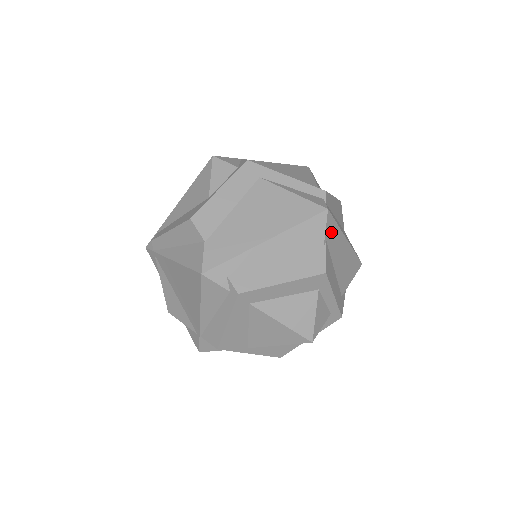
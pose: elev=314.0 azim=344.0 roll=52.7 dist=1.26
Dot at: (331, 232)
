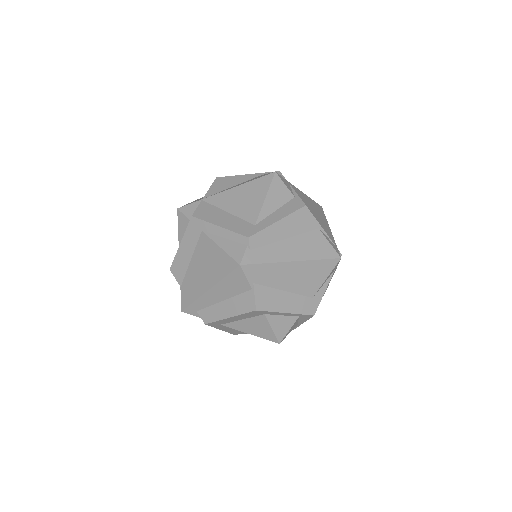
Dot at: (258, 274)
